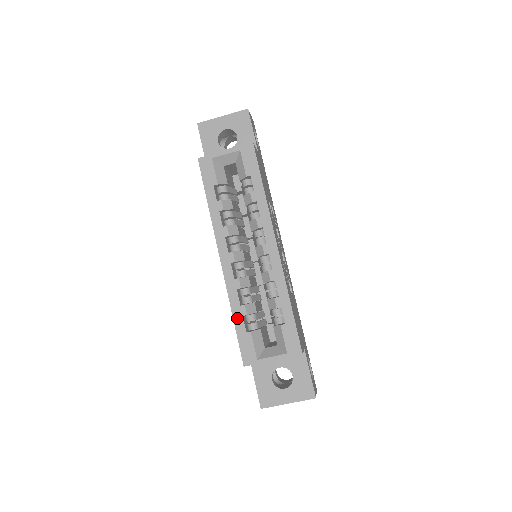
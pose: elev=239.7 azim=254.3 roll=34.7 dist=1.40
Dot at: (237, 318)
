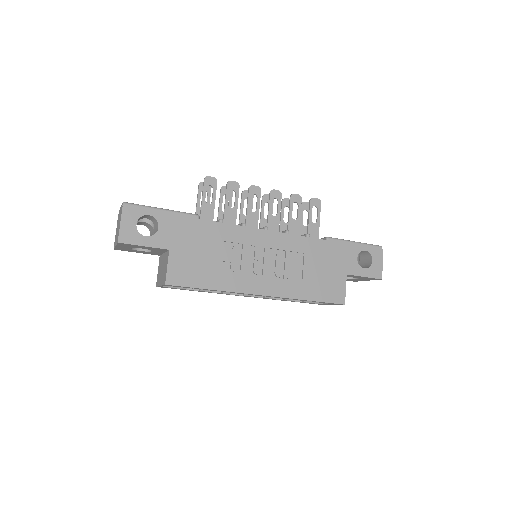
Dot at: occluded
